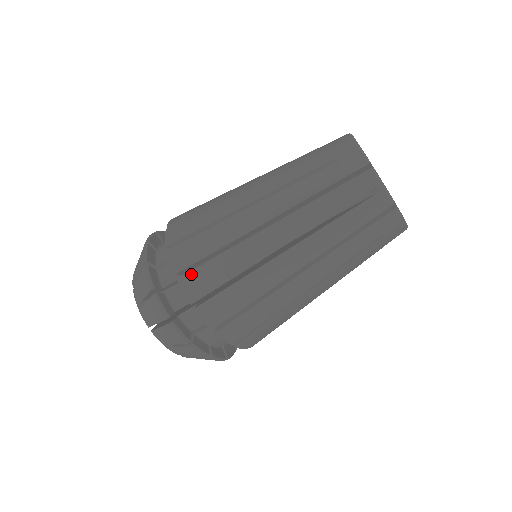
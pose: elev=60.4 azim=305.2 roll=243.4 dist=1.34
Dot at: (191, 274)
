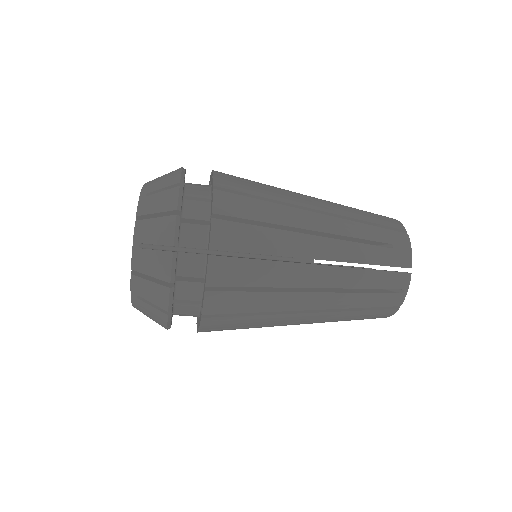
Dot at: (225, 260)
